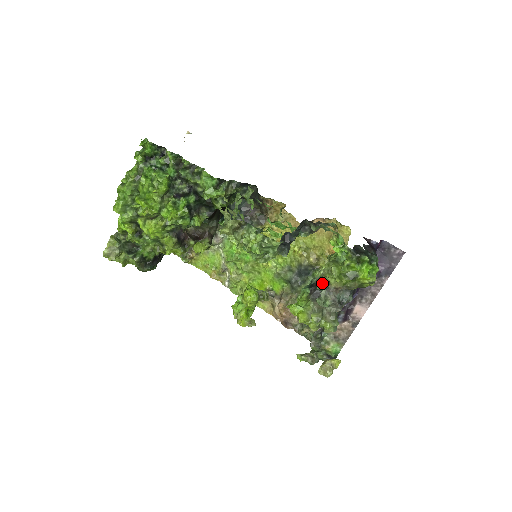
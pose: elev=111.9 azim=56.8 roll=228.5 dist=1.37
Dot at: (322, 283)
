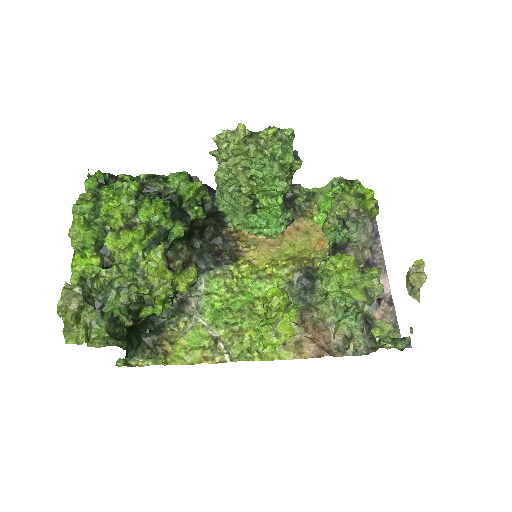
Dot at: (338, 234)
